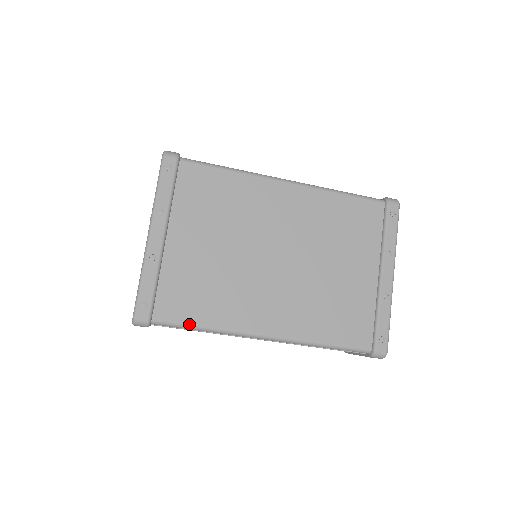
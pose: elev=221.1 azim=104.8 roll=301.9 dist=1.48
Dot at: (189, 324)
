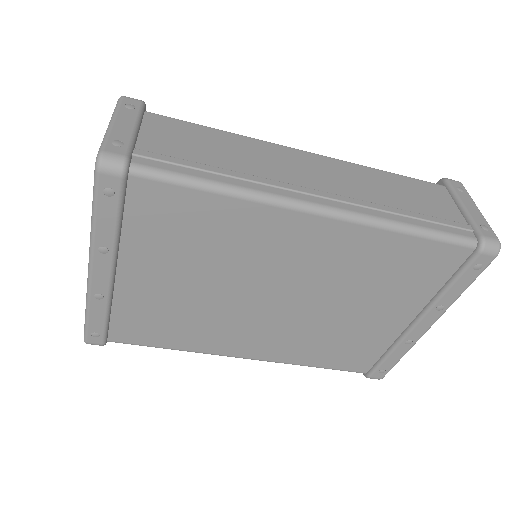
Dot at: (153, 346)
